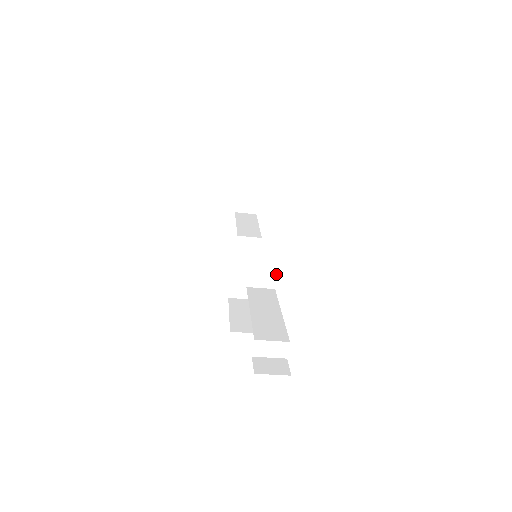
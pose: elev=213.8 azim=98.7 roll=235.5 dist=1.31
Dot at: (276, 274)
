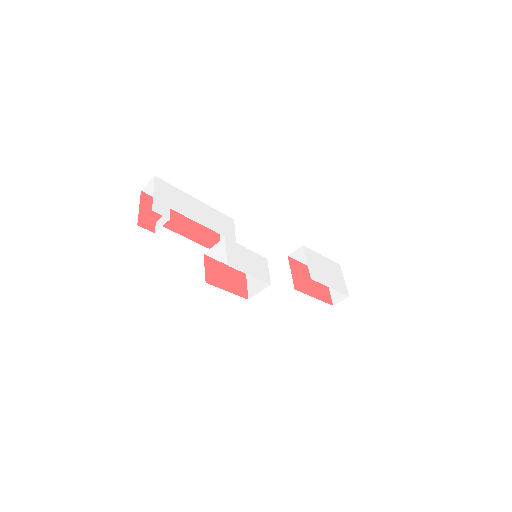
Dot at: occluded
